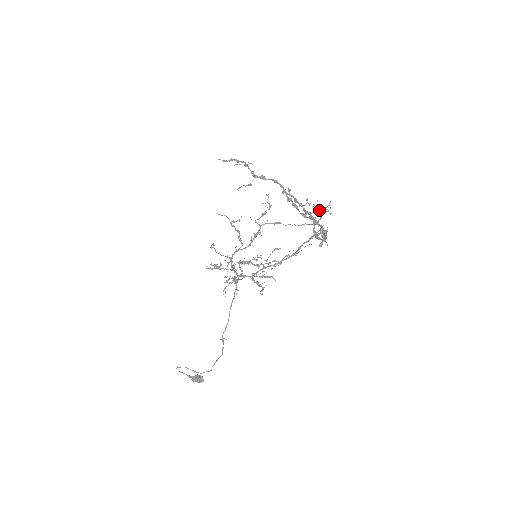
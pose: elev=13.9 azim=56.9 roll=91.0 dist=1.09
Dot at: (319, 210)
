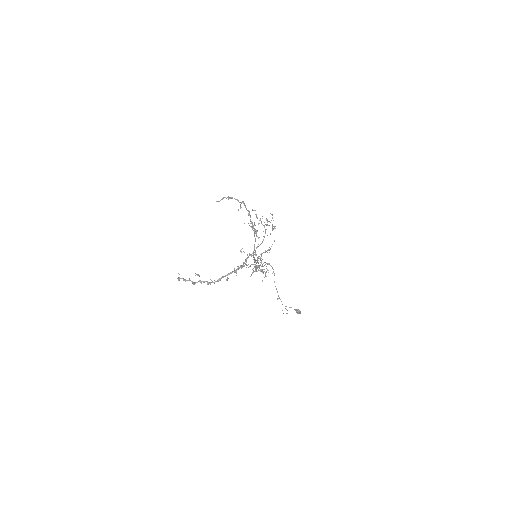
Dot at: (199, 276)
